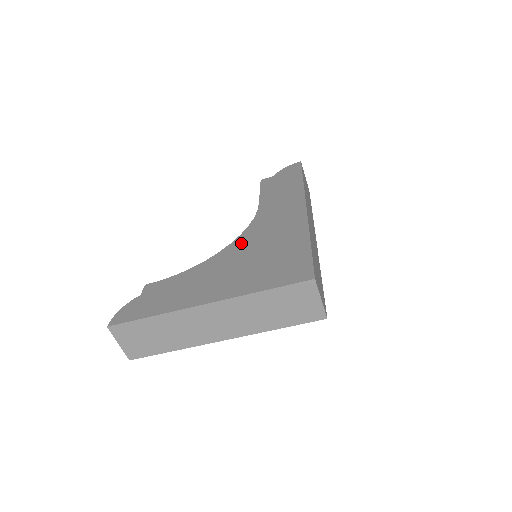
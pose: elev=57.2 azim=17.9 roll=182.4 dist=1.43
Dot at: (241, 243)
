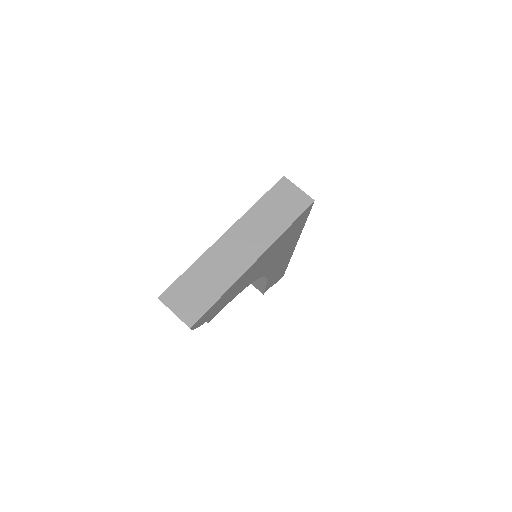
Dot at: occluded
